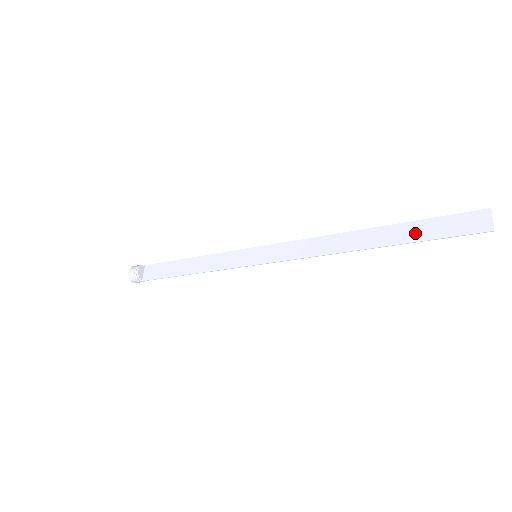
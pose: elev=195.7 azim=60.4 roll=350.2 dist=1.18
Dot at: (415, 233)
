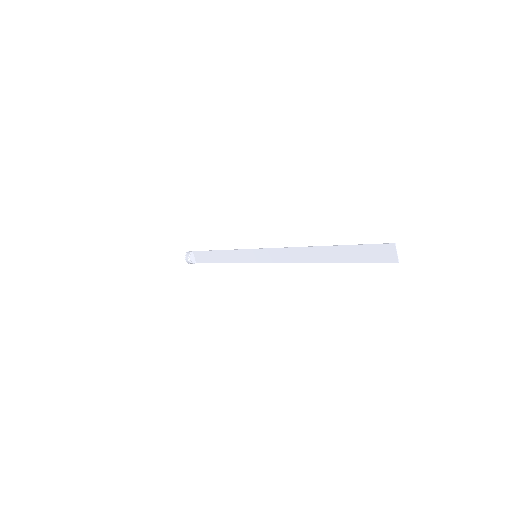
Dot at: (349, 256)
